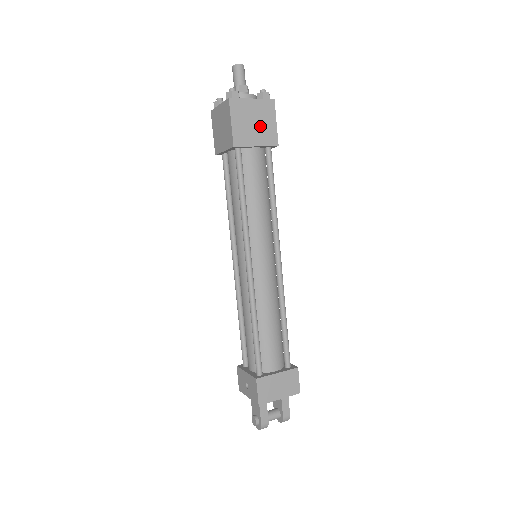
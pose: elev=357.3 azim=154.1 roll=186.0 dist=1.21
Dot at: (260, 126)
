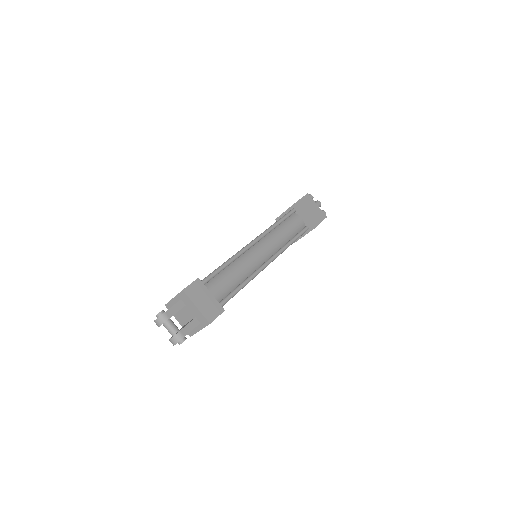
Dot at: (312, 214)
